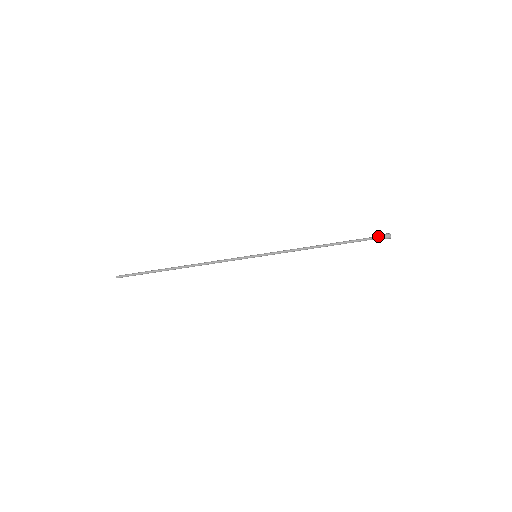
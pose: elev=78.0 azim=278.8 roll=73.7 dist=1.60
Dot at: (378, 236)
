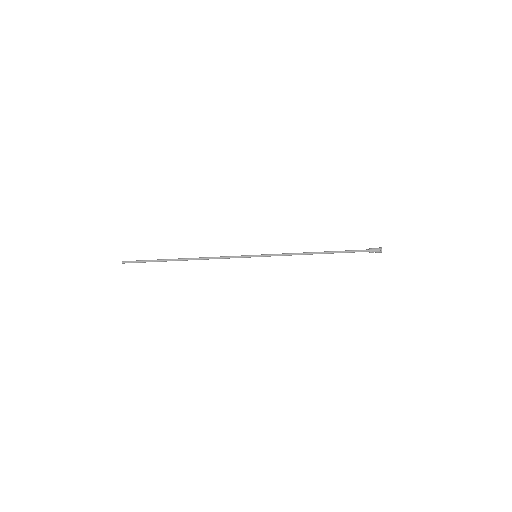
Dot at: (370, 249)
